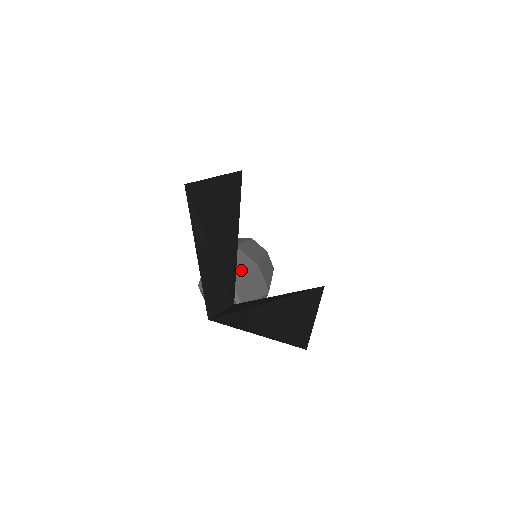
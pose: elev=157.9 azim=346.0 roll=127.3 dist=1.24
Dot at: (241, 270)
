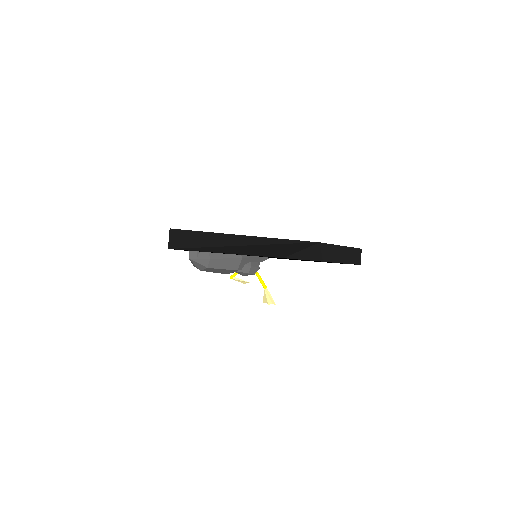
Dot at: occluded
